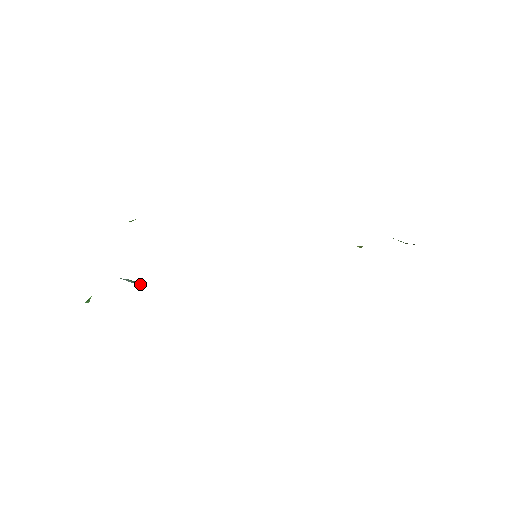
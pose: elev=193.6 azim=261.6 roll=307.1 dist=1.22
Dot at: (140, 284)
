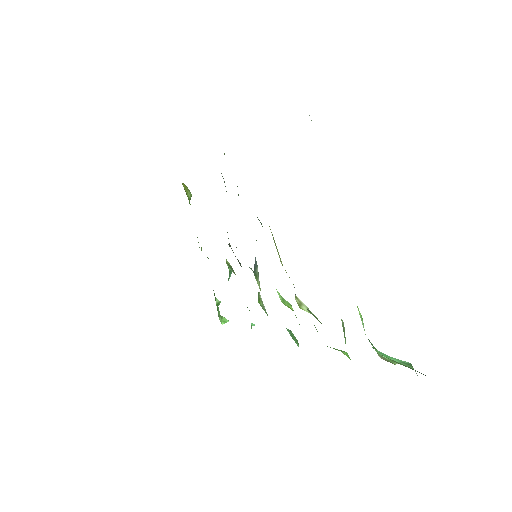
Dot at: occluded
